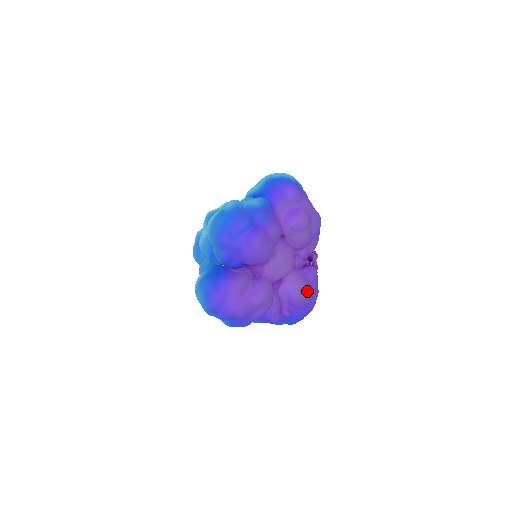
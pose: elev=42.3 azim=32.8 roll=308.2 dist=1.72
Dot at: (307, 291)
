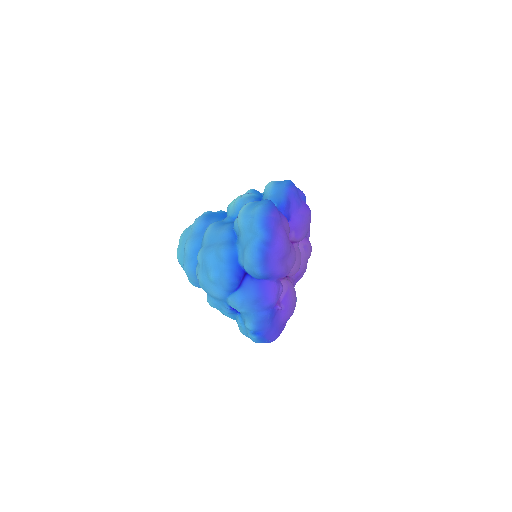
Dot at: occluded
